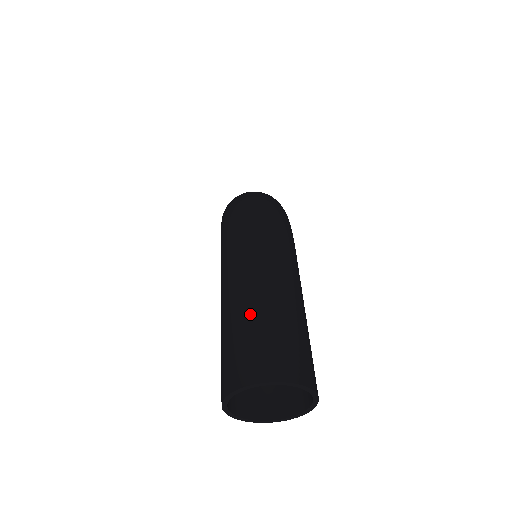
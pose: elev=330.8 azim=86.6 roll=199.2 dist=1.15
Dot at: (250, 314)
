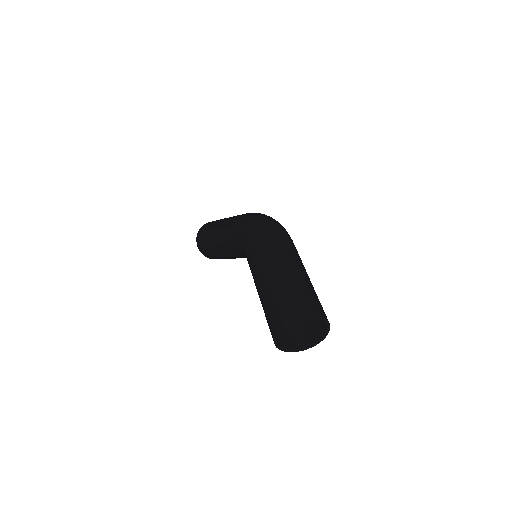
Dot at: (293, 280)
